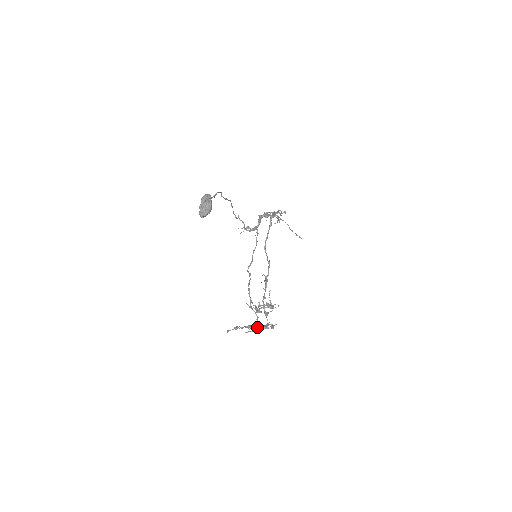
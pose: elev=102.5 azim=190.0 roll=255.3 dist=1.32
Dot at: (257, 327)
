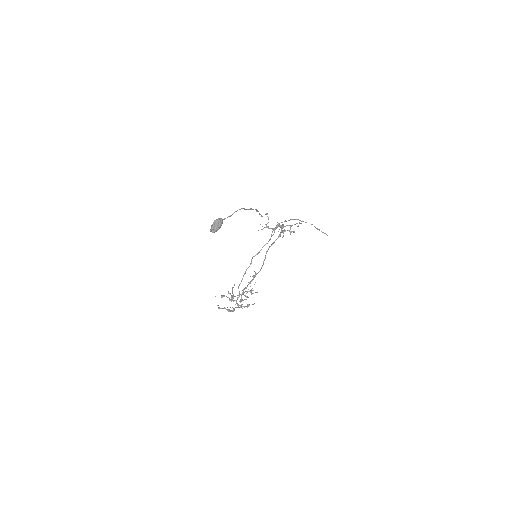
Dot at: occluded
